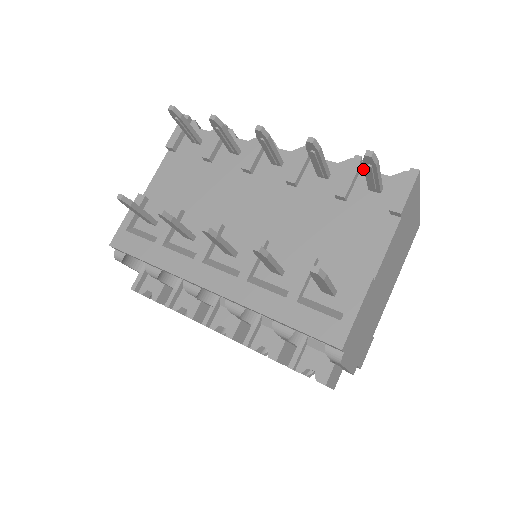
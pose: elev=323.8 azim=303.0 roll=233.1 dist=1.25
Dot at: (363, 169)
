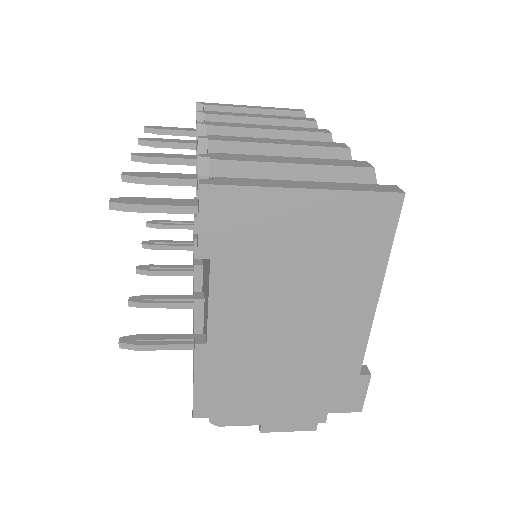
Dot at: (209, 172)
